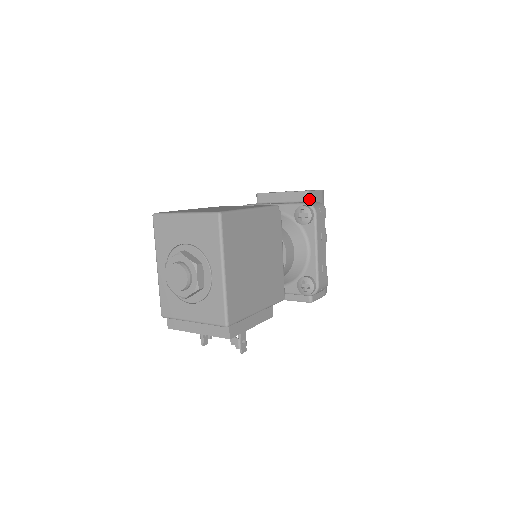
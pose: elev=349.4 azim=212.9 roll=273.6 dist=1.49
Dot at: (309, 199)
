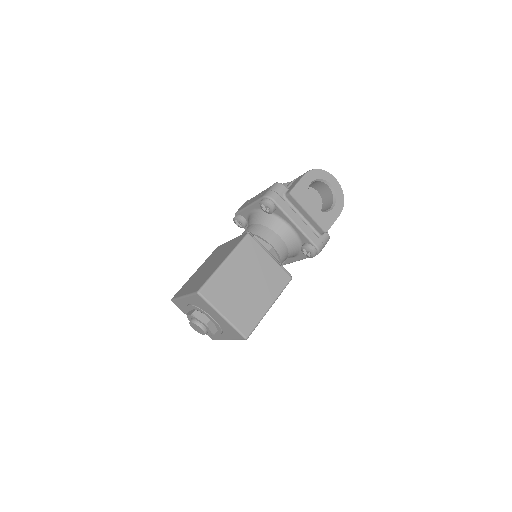
Dot at: (323, 233)
